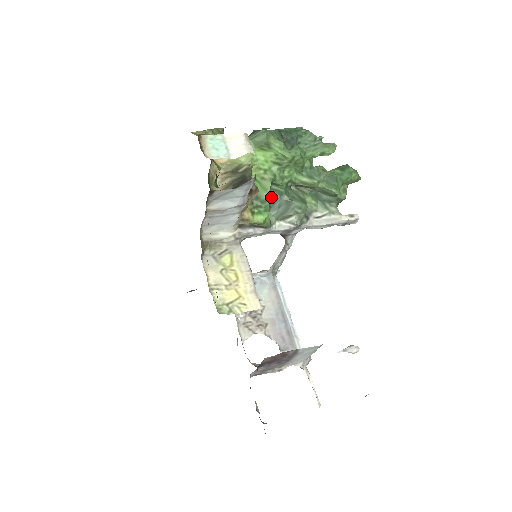
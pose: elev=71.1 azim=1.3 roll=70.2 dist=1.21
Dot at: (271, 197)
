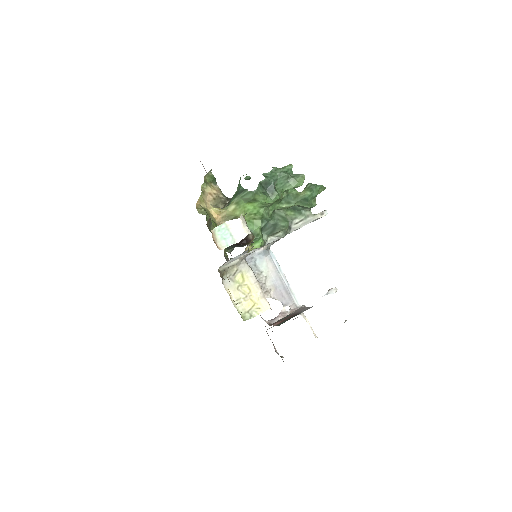
Dot at: (261, 224)
